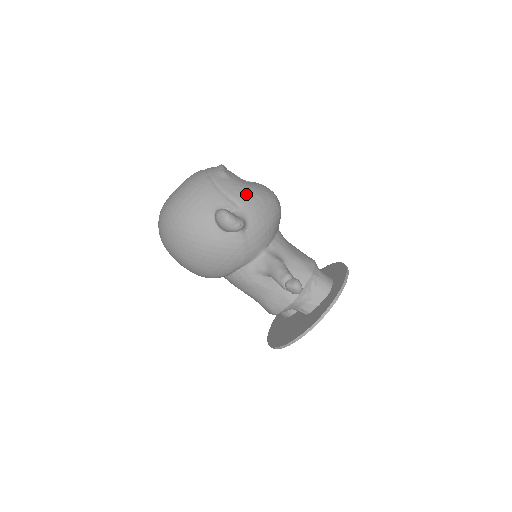
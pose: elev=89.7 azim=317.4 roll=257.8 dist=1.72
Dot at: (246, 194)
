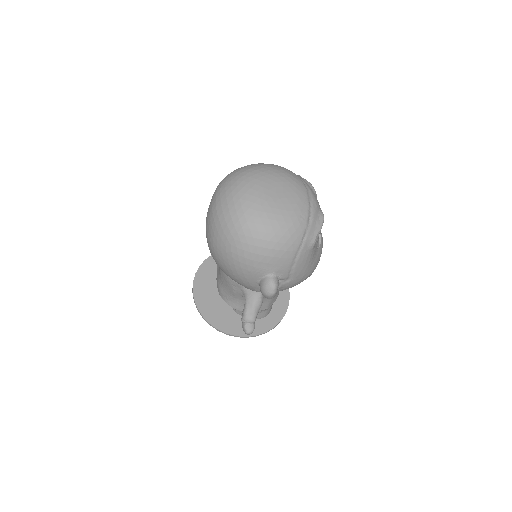
Dot at: (303, 274)
